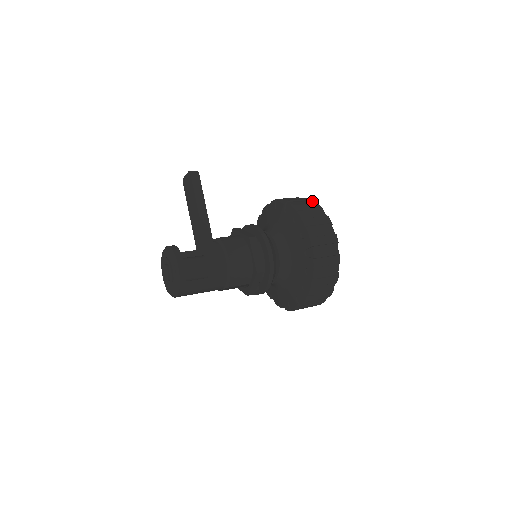
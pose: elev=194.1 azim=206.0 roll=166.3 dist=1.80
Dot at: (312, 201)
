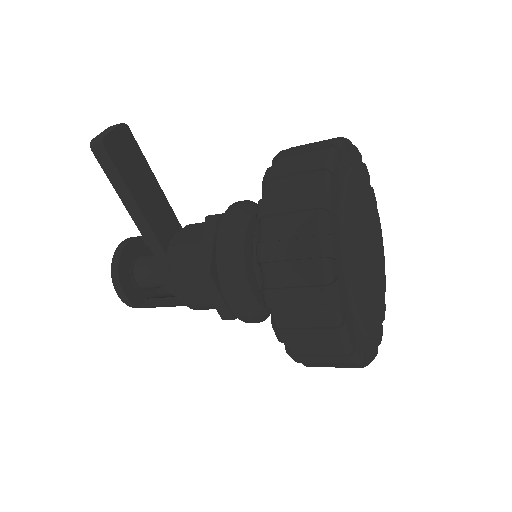
Dot at: (318, 218)
